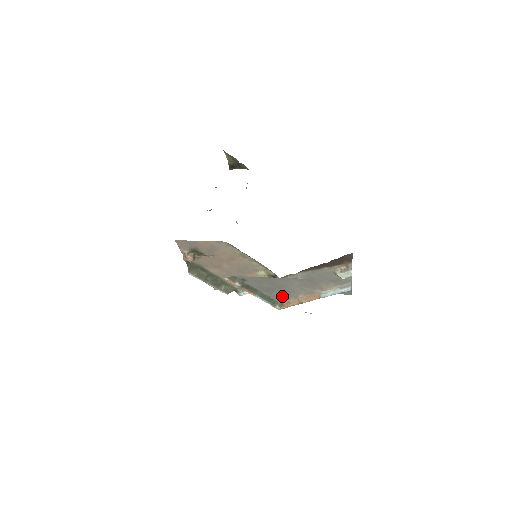
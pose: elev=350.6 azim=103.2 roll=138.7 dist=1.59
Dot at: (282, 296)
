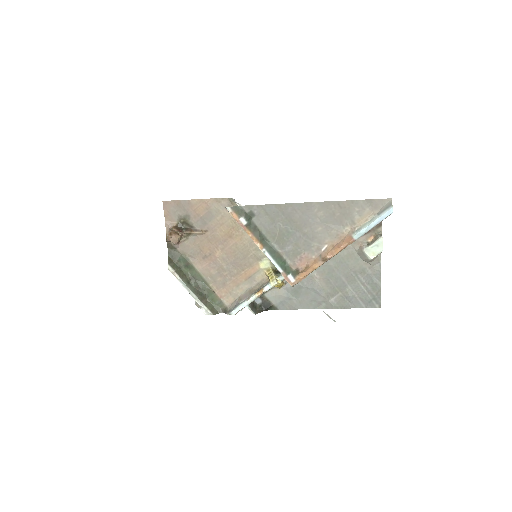
Dot at: (298, 252)
